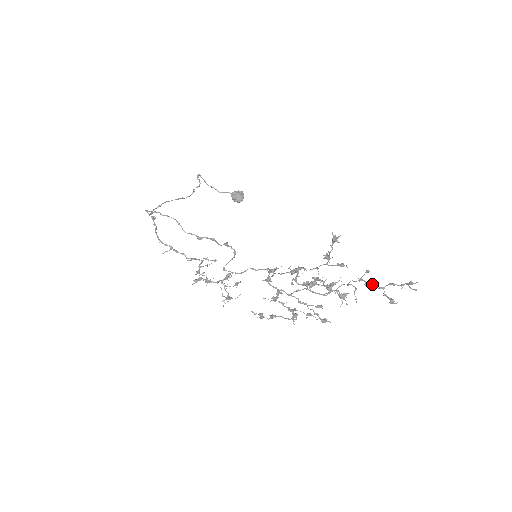
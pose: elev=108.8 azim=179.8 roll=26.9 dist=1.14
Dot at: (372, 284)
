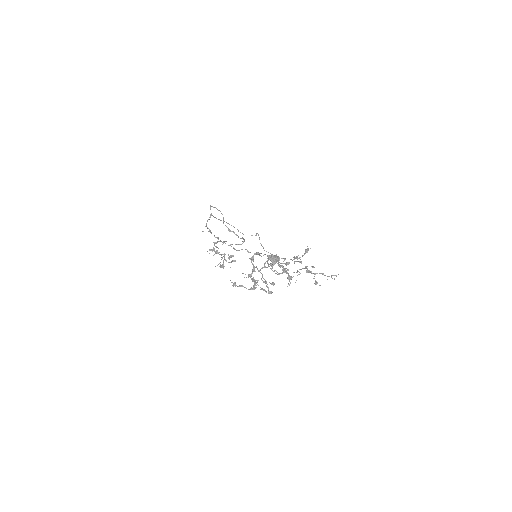
Dot at: (311, 271)
